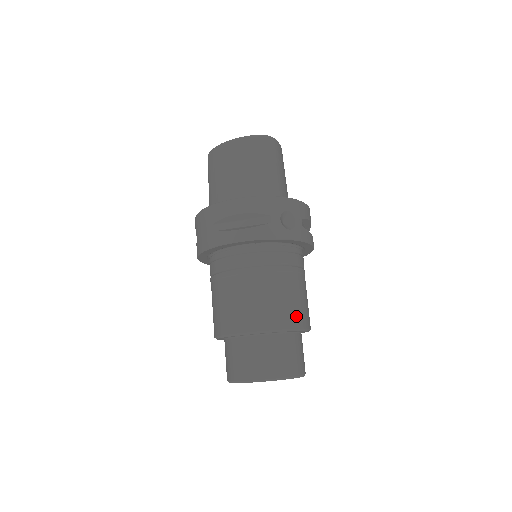
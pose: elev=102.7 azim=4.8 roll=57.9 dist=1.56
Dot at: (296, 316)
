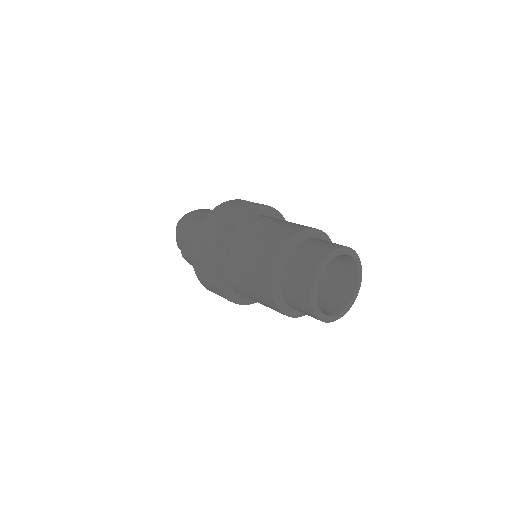
Dot at: occluded
